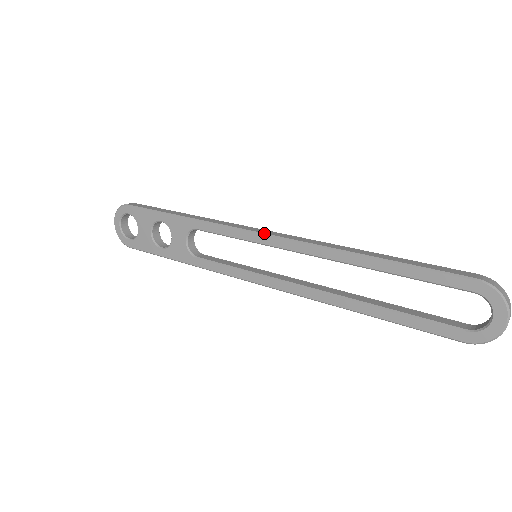
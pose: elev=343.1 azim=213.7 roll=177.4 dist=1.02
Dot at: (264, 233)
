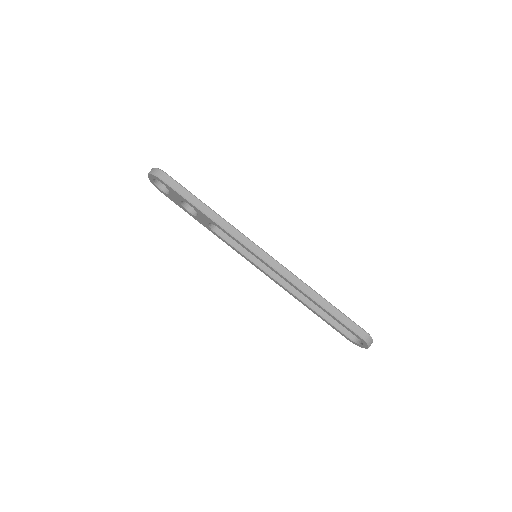
Dot at: (264, 260)
